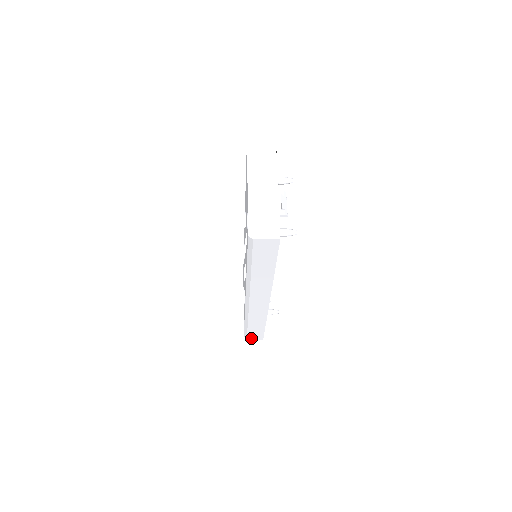
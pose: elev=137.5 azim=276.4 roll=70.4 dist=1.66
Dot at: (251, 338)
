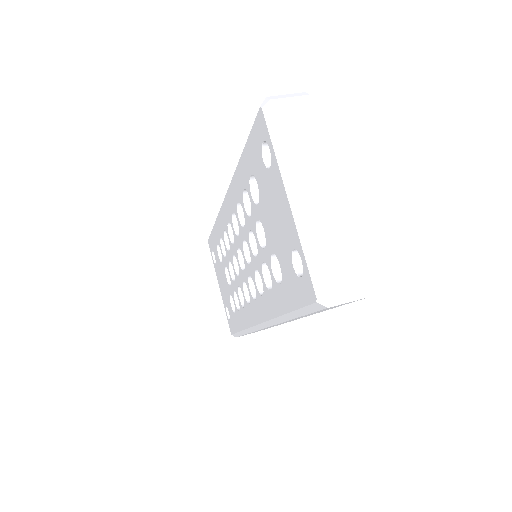
Dot at: occluded
